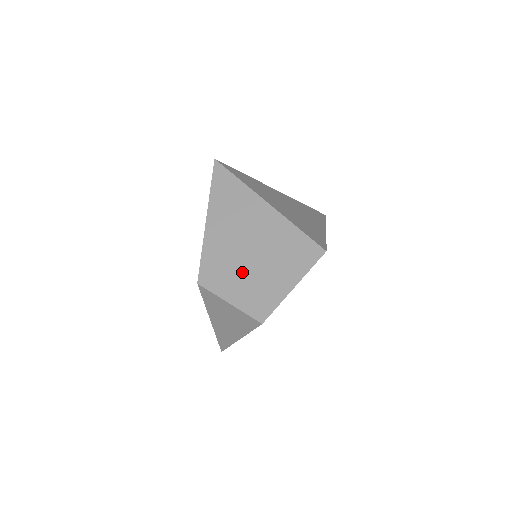
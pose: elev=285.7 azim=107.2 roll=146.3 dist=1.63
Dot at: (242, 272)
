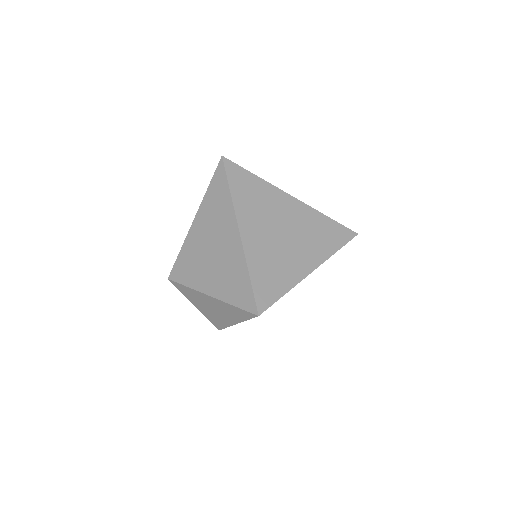
Dot at: (196, 290)
